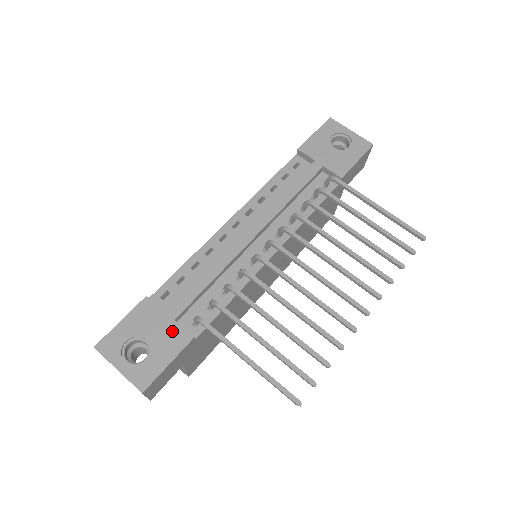
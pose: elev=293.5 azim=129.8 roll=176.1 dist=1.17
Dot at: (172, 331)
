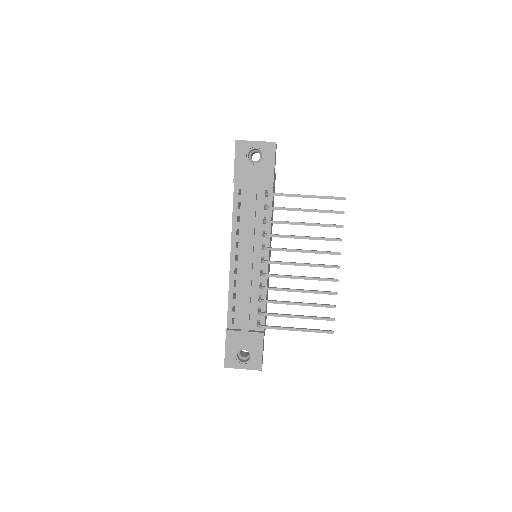
Dot at: (252, 337)
